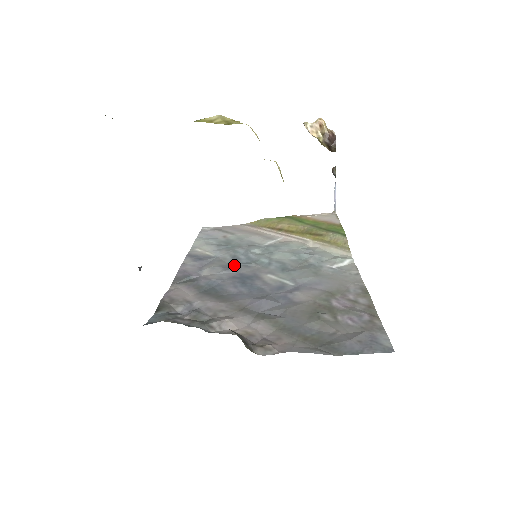
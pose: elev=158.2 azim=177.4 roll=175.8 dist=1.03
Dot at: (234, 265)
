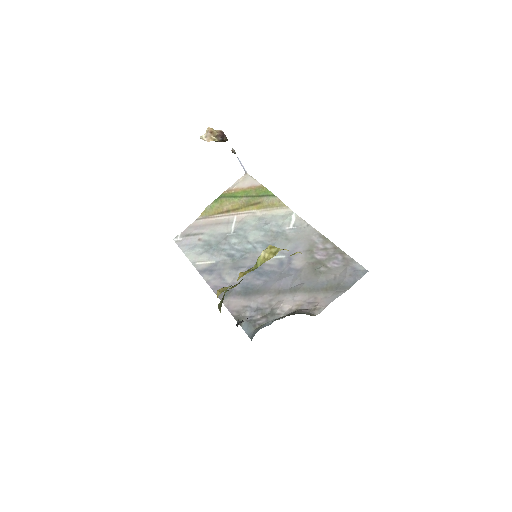
Dot at: (237, 263)
